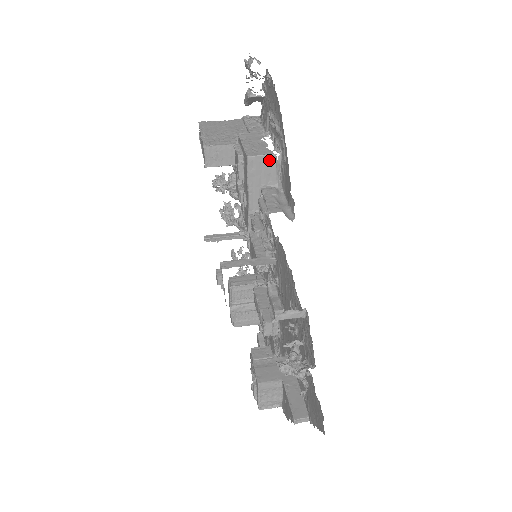
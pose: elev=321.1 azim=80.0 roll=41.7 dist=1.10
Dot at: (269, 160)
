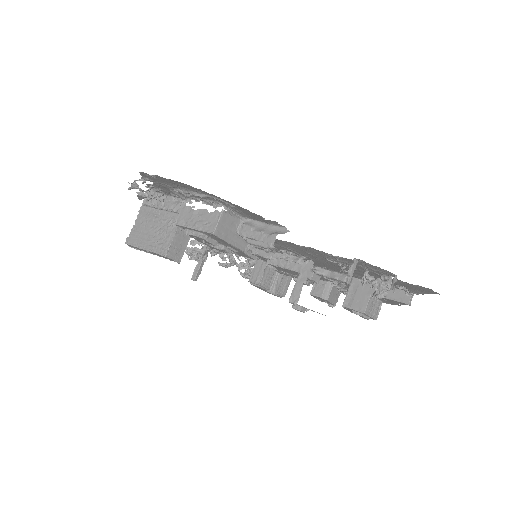
Dot at: (224, 218)
